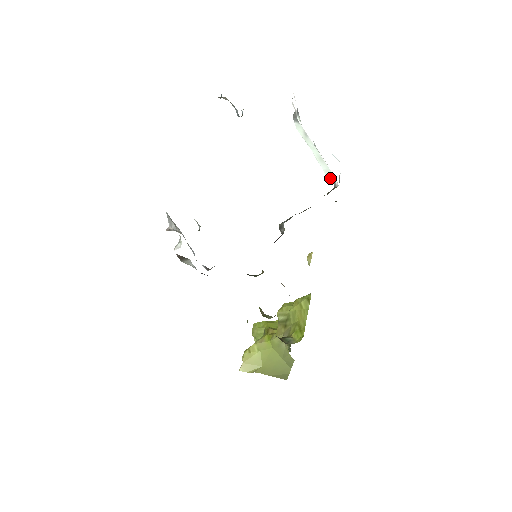
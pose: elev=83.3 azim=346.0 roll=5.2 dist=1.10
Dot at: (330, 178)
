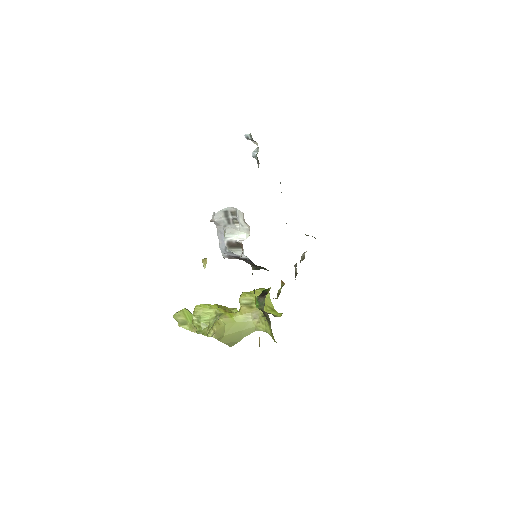
Dot at: occluded
